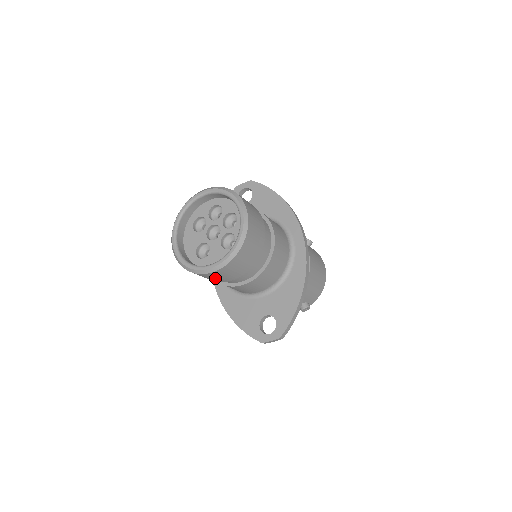
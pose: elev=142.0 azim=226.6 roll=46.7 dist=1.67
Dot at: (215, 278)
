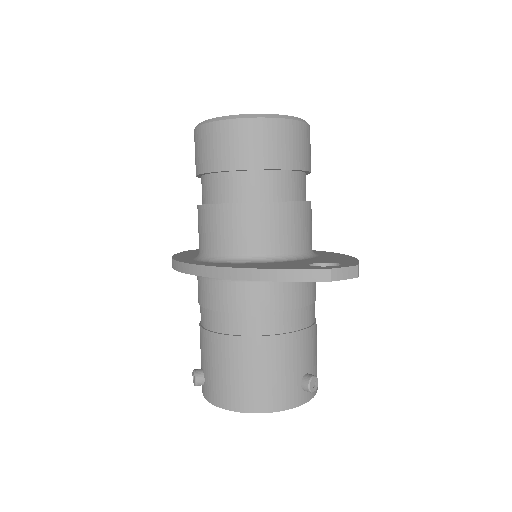
Dot at: (274, 146)
